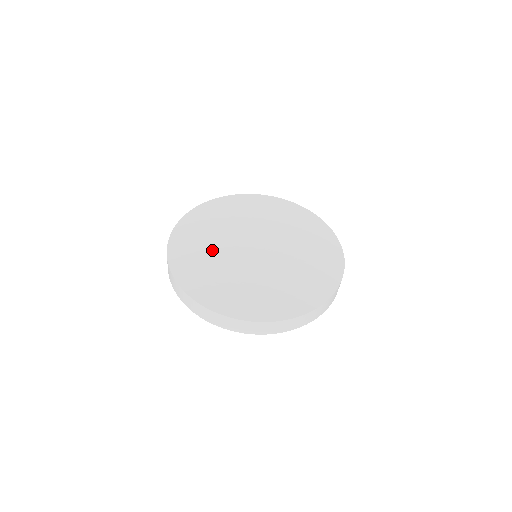
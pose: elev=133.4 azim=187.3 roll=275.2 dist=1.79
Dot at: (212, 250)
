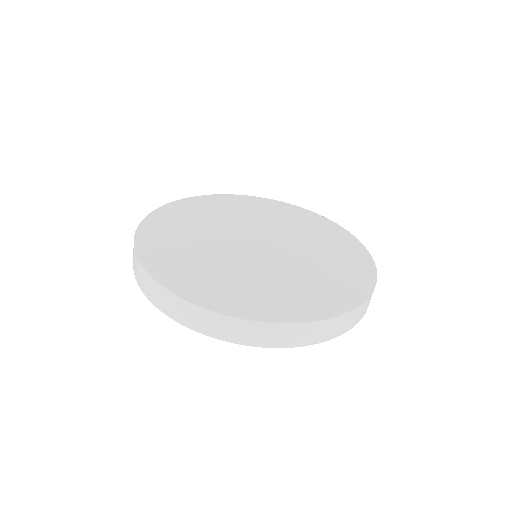
Dot at: (199, 228)
